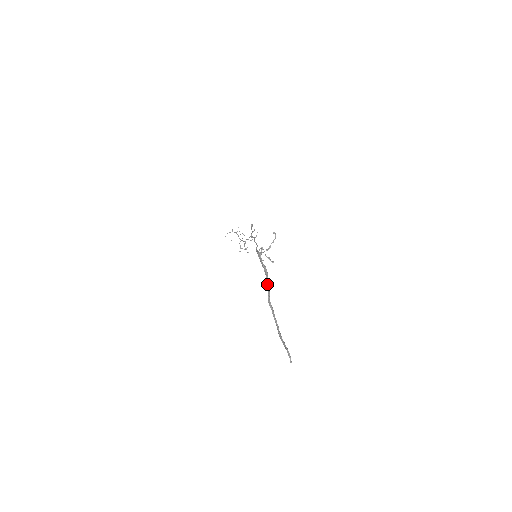
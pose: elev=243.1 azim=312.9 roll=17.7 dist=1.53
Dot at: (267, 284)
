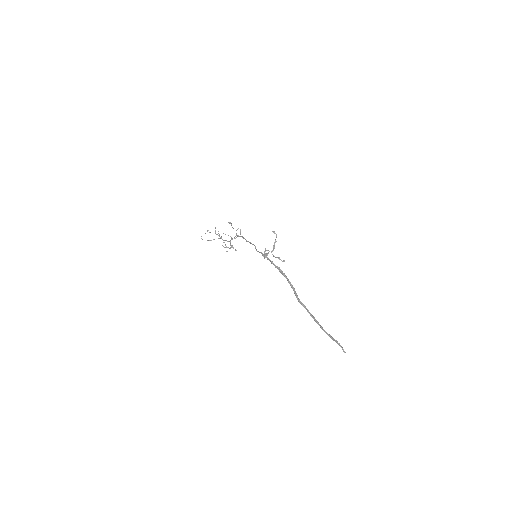
Dot at: (290, 285)
